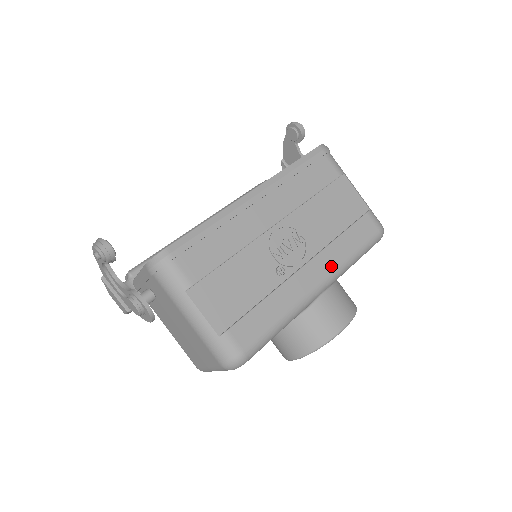
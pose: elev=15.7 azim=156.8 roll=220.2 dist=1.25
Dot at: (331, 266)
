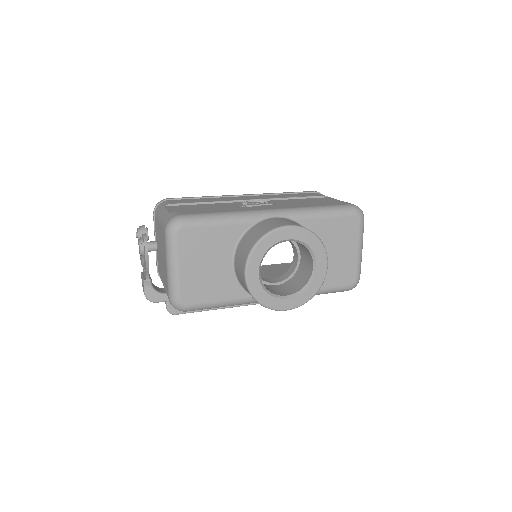
Dot at: (289, 207)
